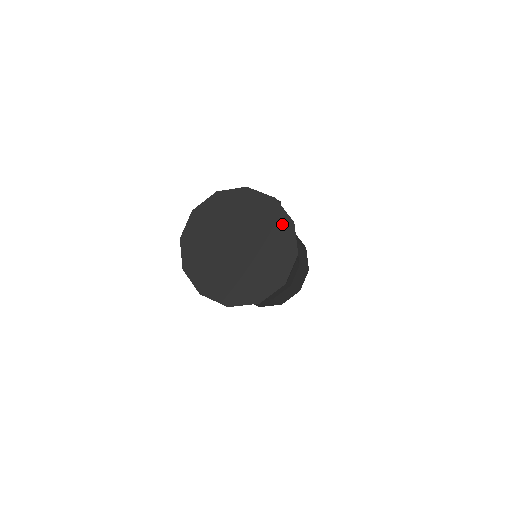
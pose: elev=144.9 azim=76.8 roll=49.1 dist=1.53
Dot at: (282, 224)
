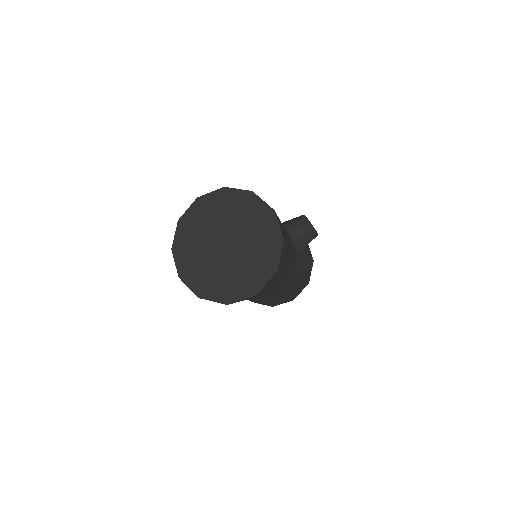
Dot at: (268, 263)
